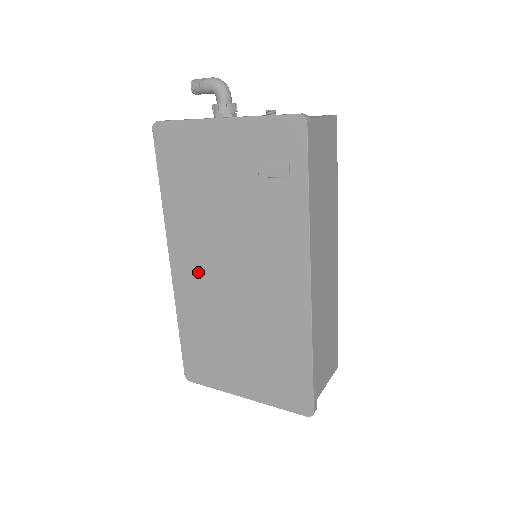
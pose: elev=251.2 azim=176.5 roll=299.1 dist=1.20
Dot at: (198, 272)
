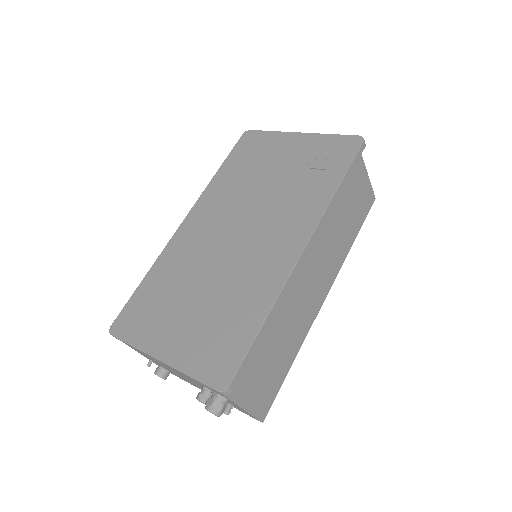
Dot at: (204, 229)
